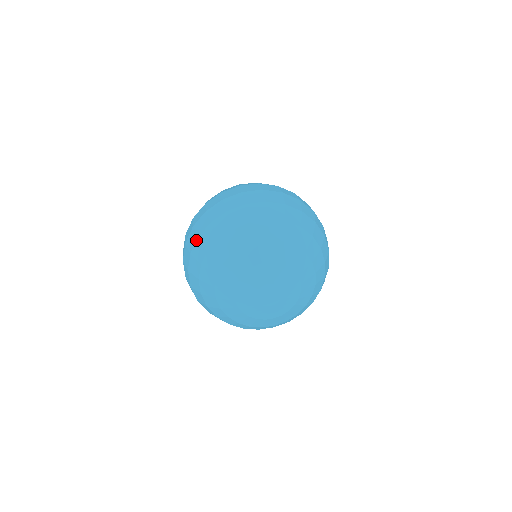
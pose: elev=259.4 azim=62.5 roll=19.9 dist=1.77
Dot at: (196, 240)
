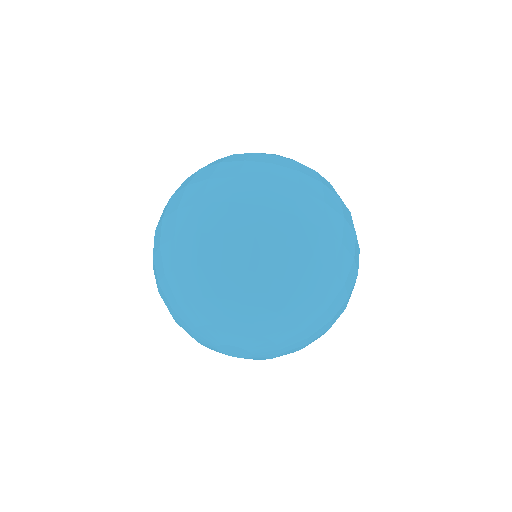
Dot at: (191, 233)
